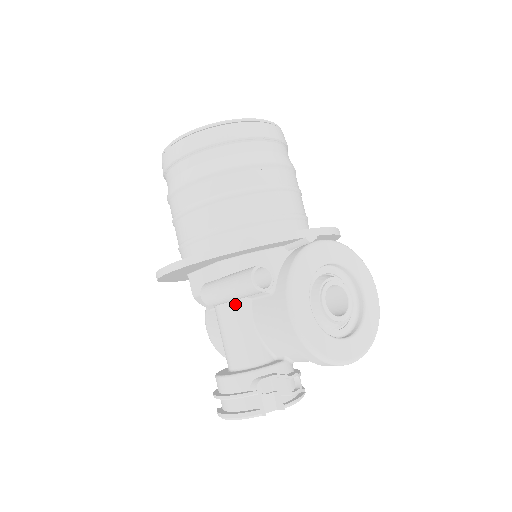
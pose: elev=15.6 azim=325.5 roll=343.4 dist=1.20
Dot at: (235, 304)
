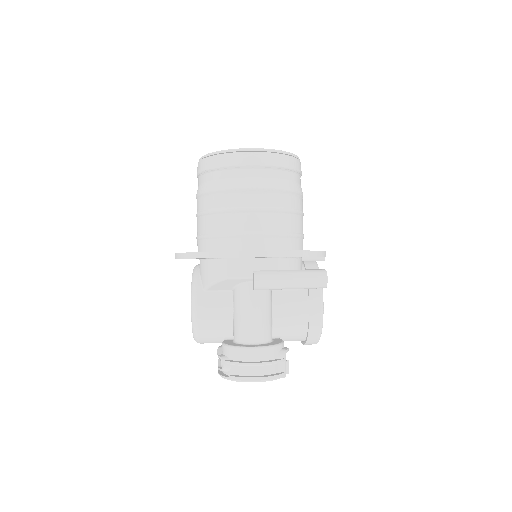
Dot at: (268, 292)
